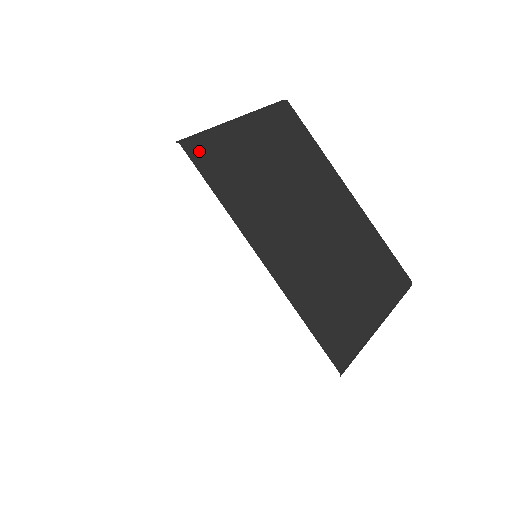
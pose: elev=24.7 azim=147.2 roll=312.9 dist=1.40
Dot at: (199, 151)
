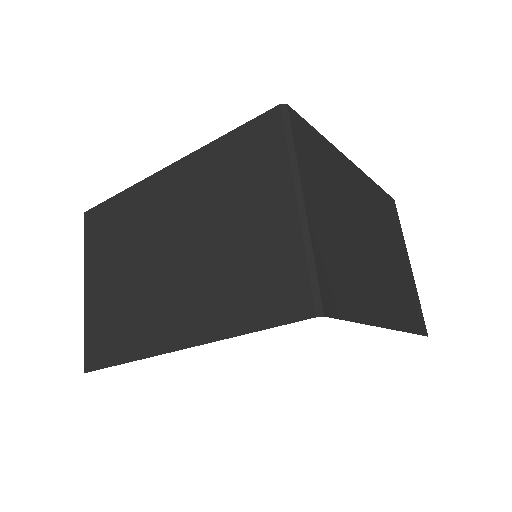
Dot at: (330, 298)
